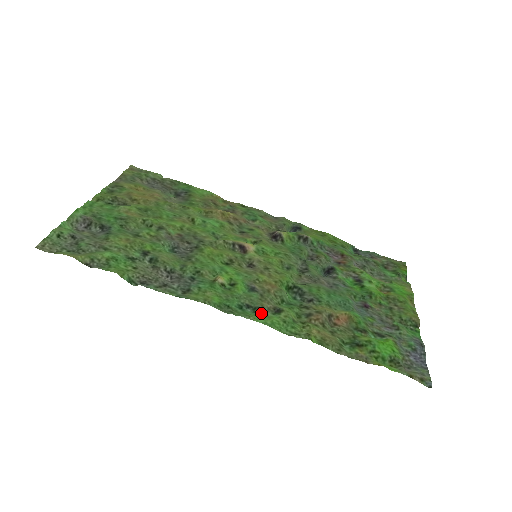
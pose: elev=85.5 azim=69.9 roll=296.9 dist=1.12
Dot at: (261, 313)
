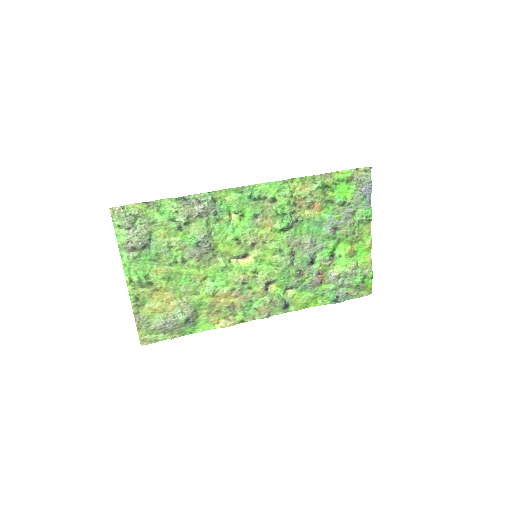
Dot at: (263, 195)
